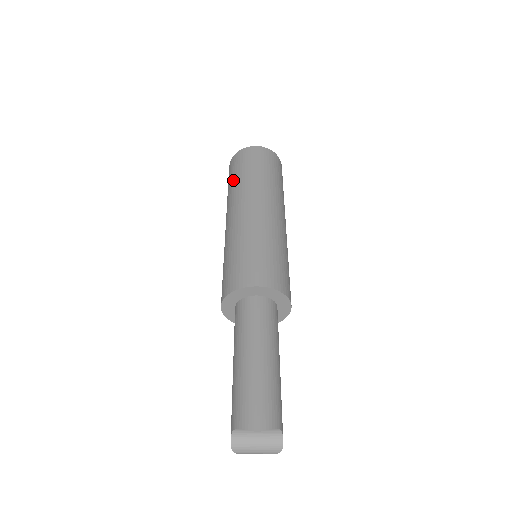
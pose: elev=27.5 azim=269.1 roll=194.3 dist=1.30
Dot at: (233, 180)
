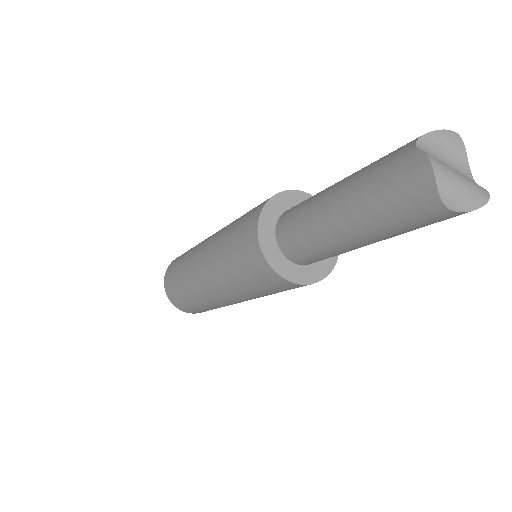
Dot at: occluded
